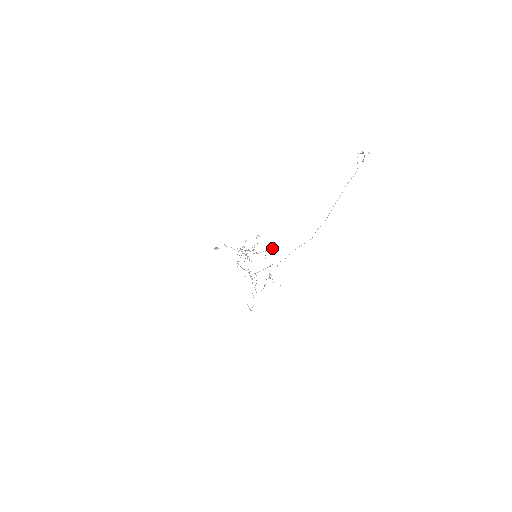
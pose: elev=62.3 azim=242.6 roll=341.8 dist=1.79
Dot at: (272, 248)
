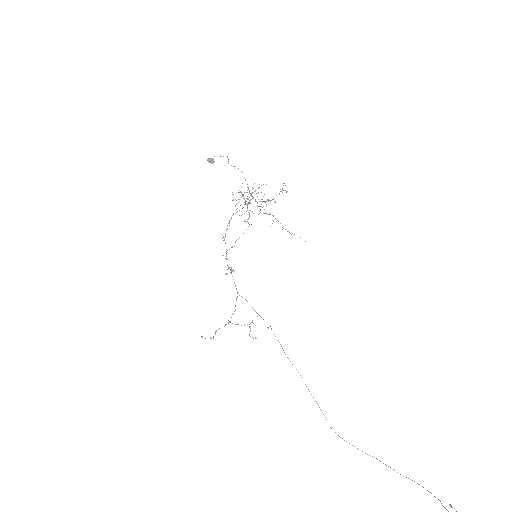
Dot at: (288, 231)
